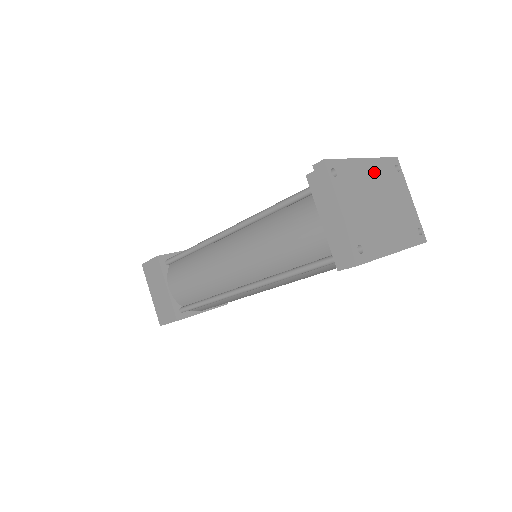
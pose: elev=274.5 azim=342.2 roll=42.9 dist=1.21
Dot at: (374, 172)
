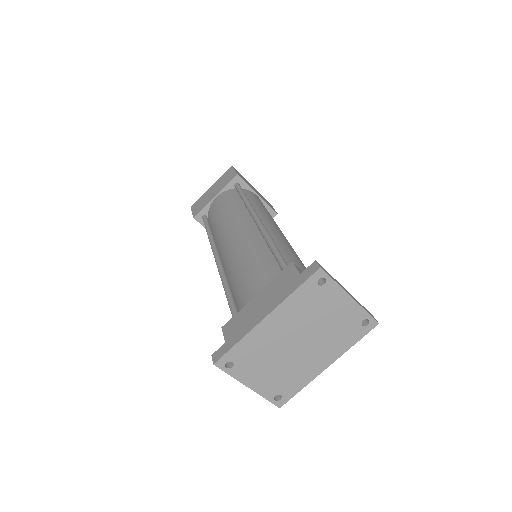
Dot at: (283, 319)
